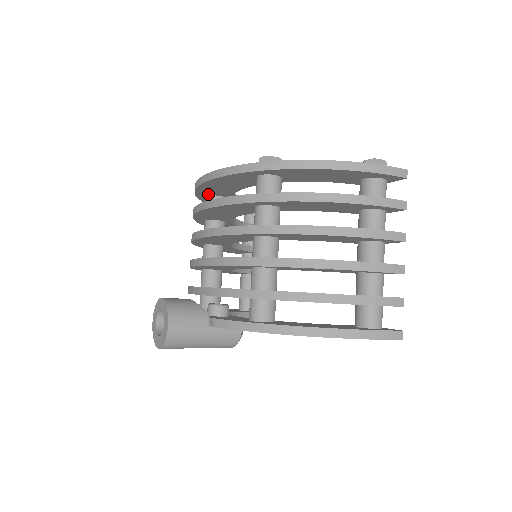
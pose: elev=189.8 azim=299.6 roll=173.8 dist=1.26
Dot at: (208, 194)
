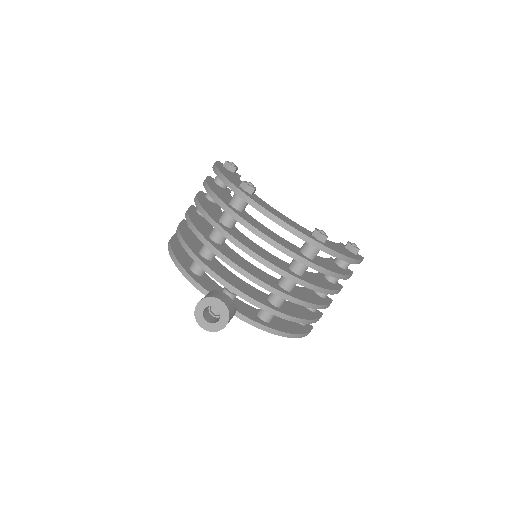
Dot at: occluded
